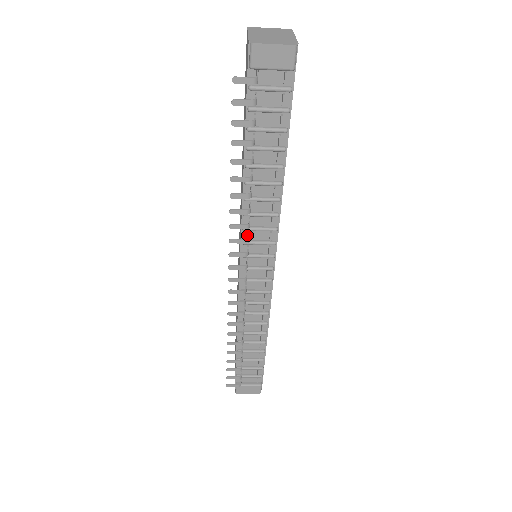
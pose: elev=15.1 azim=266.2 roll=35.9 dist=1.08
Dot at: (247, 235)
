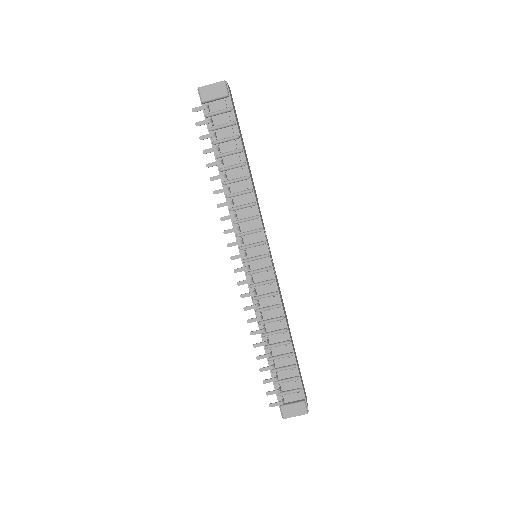
Dot at: occluded
